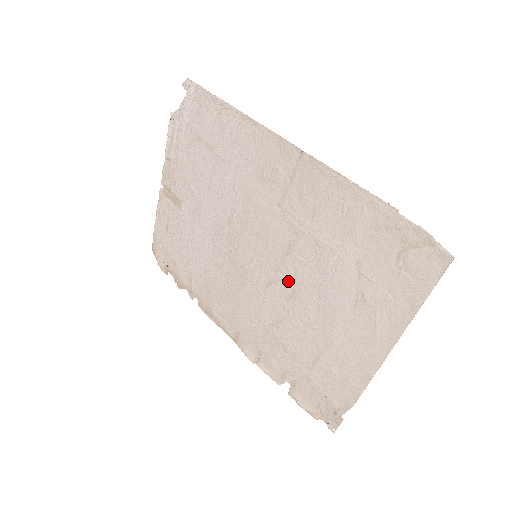
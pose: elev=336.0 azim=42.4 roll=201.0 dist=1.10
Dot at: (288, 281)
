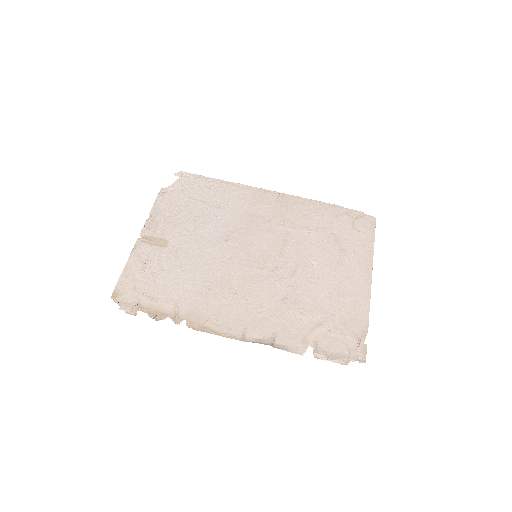
Dot at: (288, 262)
